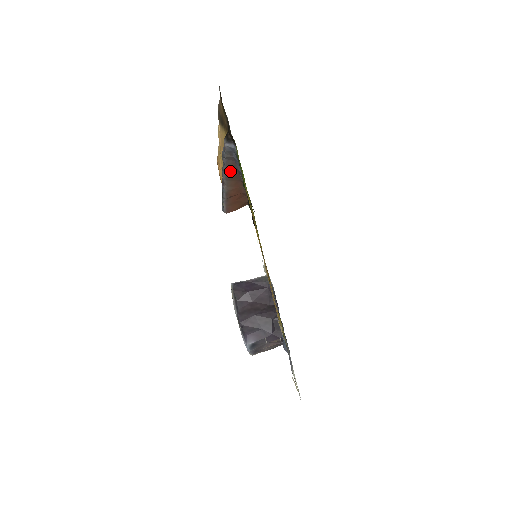
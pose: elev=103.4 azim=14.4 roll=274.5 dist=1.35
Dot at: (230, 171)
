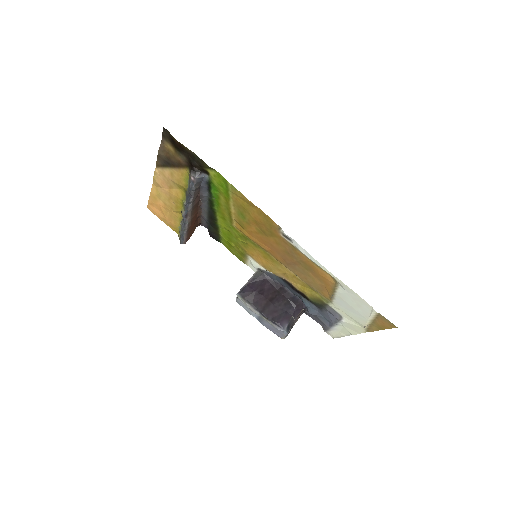
Dot at: (194, 201)
